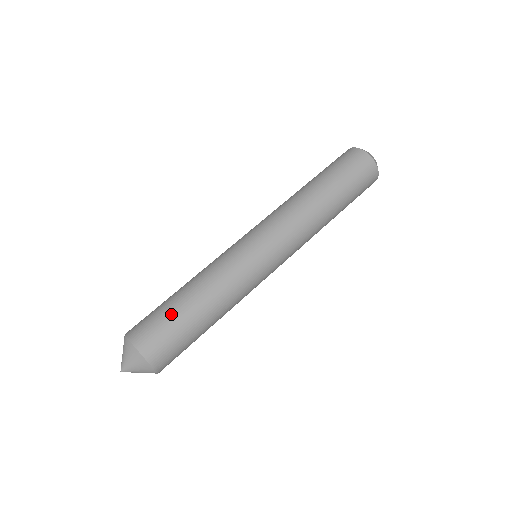
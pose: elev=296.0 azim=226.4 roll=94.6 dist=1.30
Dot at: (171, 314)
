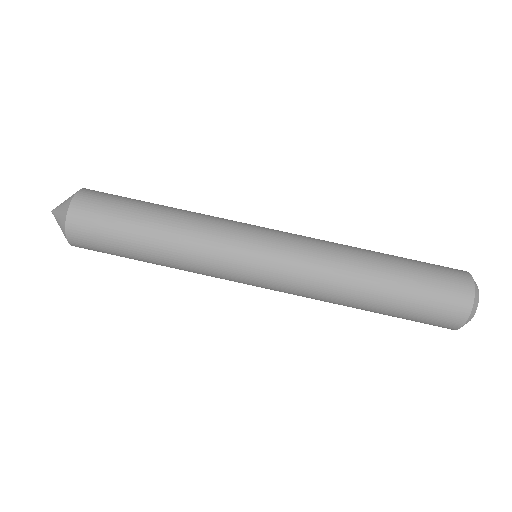
Dot at: (119, 233)
